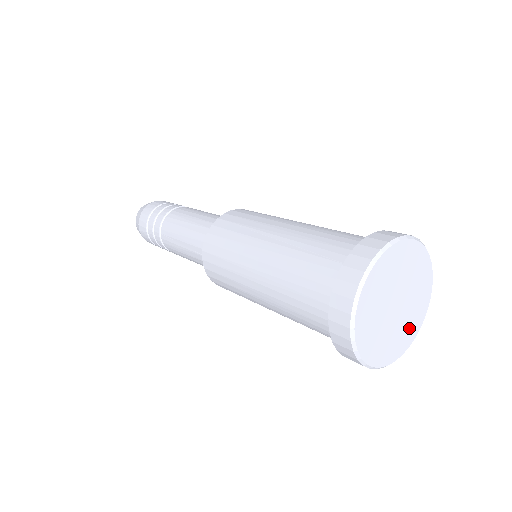
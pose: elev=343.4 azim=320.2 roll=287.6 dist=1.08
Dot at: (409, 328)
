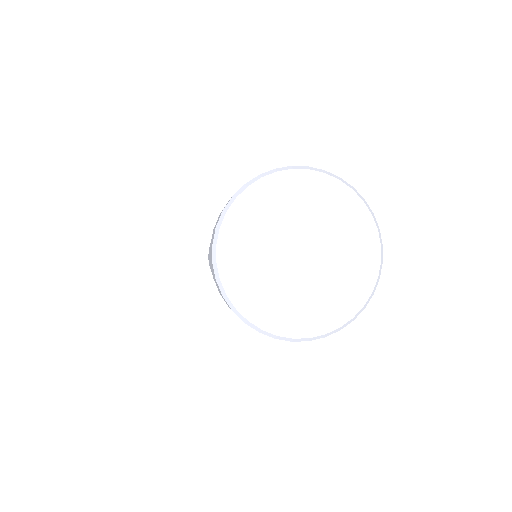
Dot at: (349, 280)
